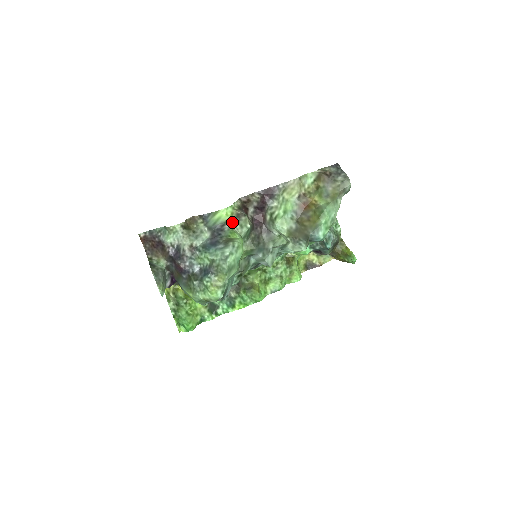
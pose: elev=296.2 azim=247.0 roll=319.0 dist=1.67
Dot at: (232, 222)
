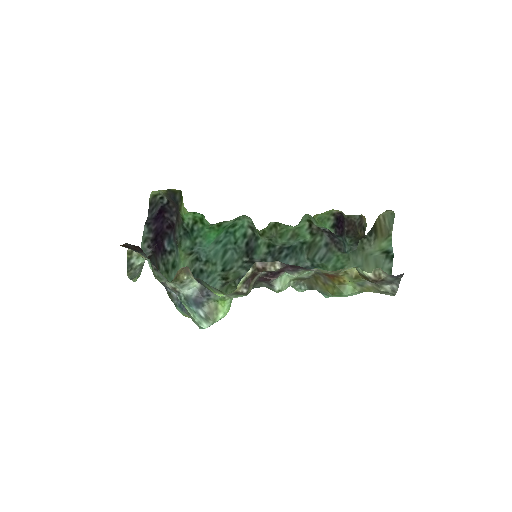
Dot at: (227, 294)
